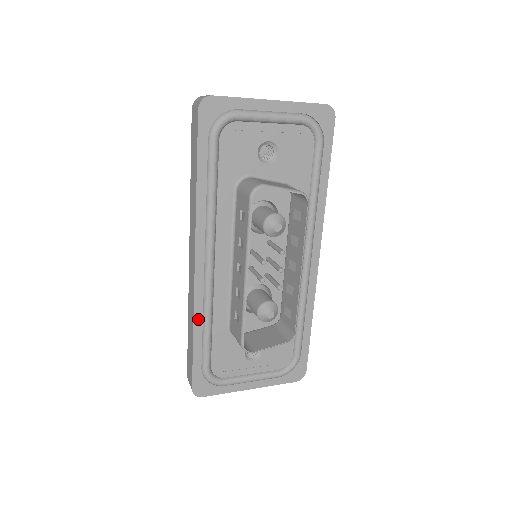
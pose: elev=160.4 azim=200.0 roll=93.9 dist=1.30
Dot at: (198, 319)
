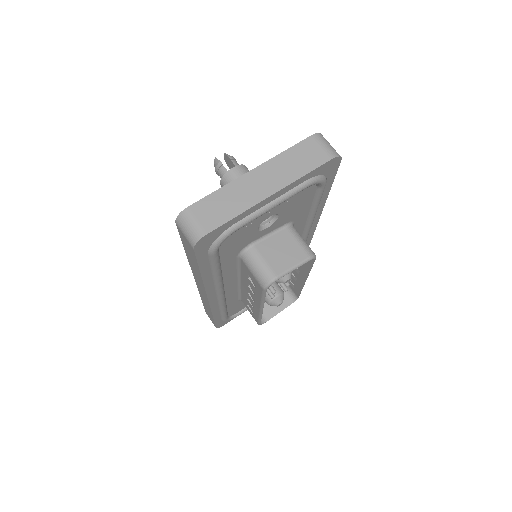
Dot at: (215, 311)
